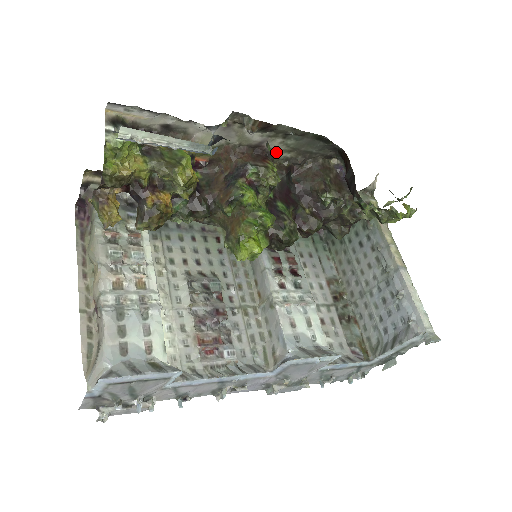
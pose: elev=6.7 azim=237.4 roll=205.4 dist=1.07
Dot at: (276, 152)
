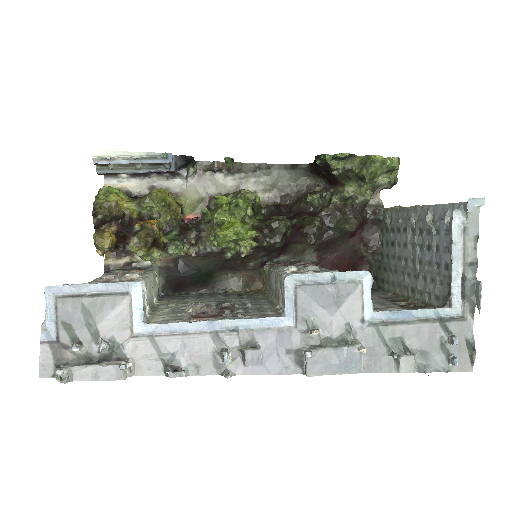
Dot at: (257, 194)
